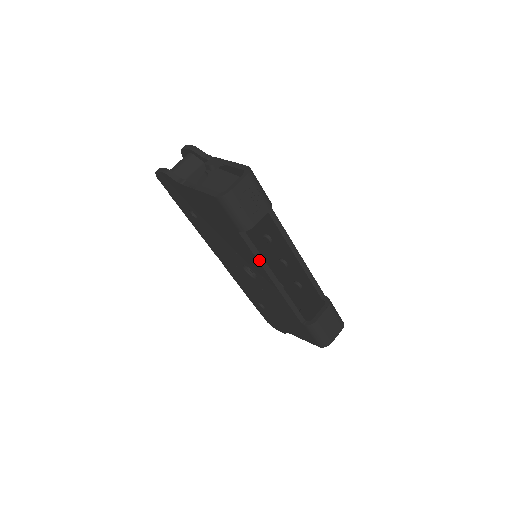
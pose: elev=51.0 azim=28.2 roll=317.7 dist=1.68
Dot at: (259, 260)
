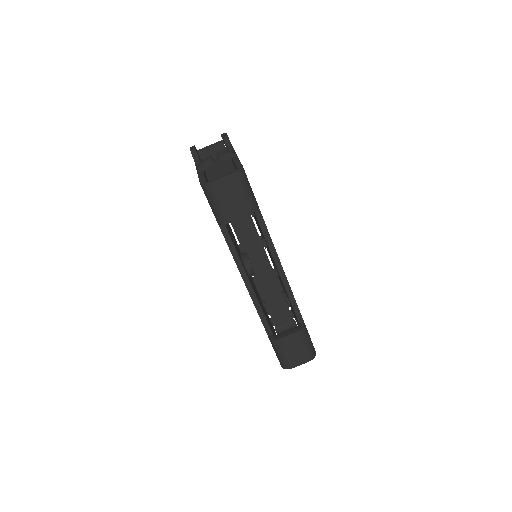
Dot at: (234, 257)
